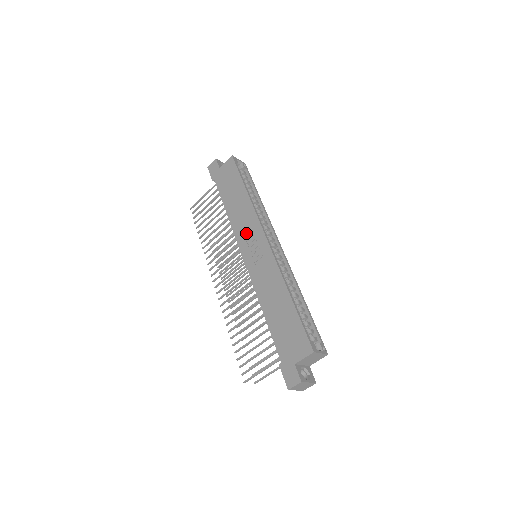
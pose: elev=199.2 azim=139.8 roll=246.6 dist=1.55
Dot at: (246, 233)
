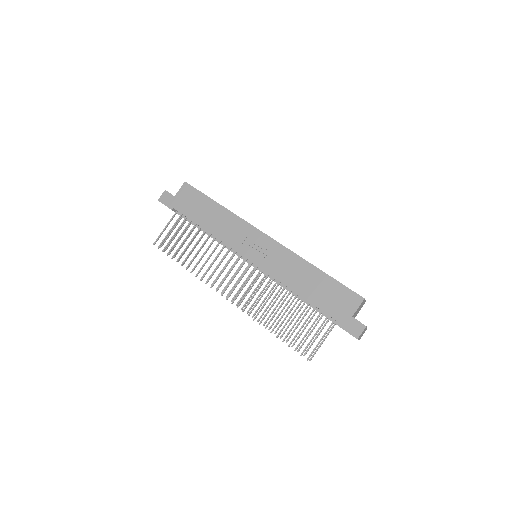
Dot at: (240, 239)
